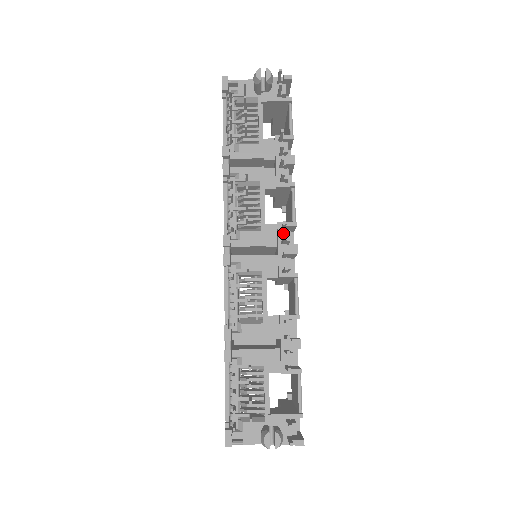
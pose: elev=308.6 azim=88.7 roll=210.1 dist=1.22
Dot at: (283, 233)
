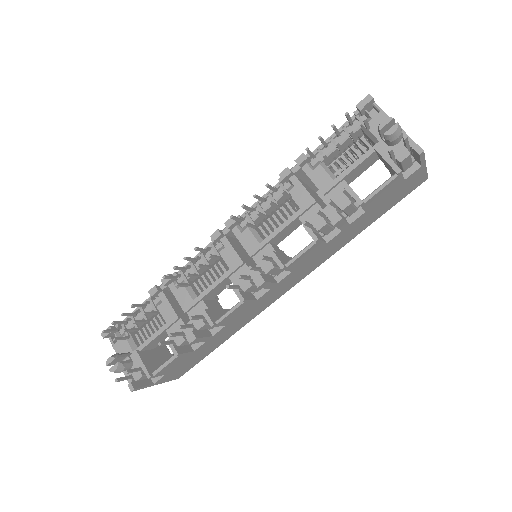
Dot at: (268, 263)
